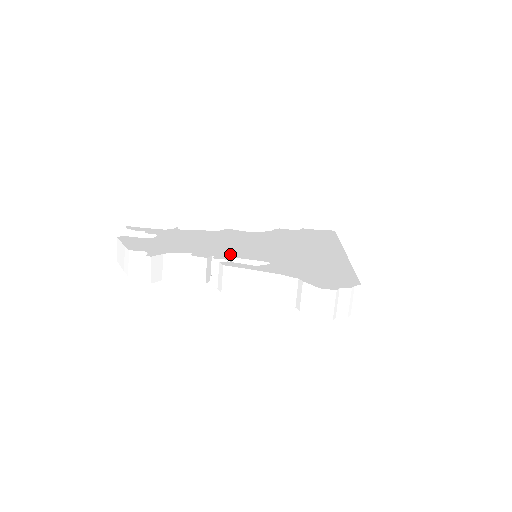
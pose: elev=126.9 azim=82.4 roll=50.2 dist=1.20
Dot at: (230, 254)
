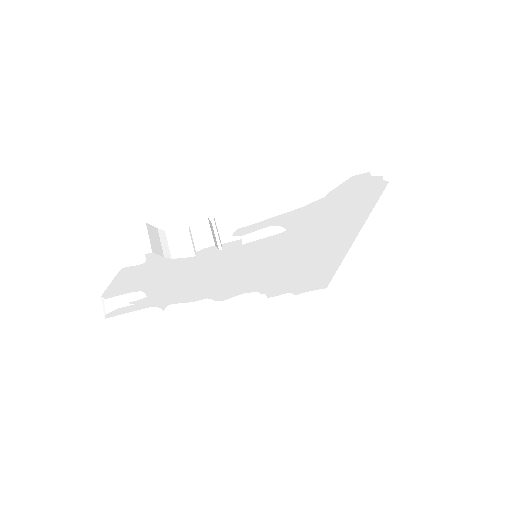
Dot at: occluded
